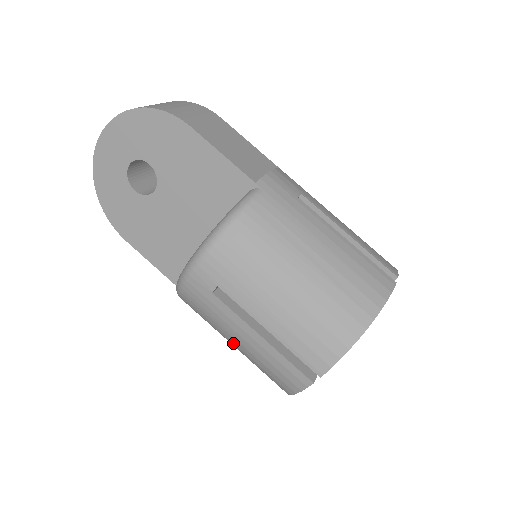
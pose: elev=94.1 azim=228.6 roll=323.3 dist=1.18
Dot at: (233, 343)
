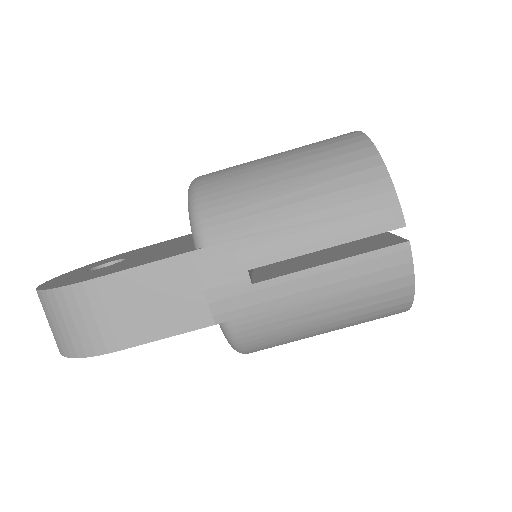
Dot at: occluded
